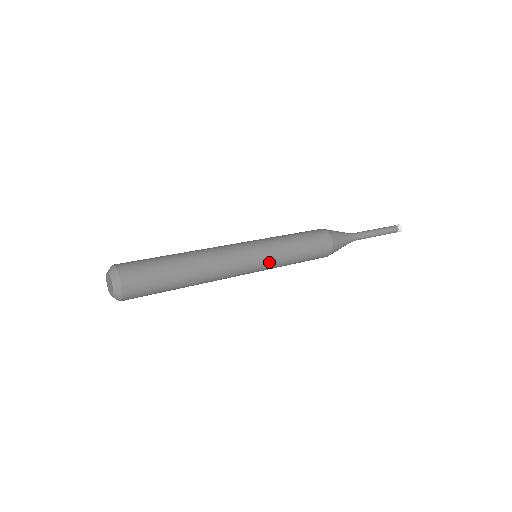
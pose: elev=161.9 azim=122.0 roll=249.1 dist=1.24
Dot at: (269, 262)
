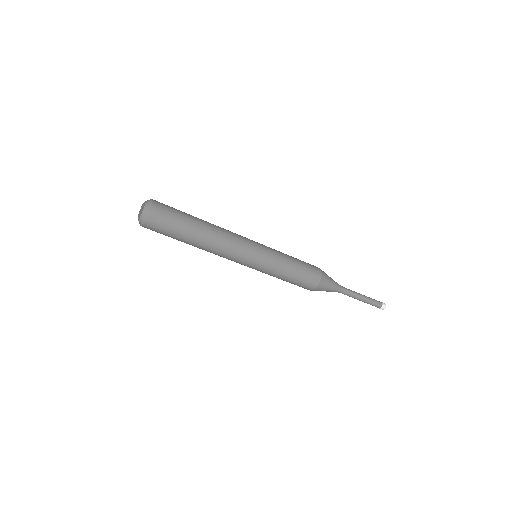
Dot at: (267, 250)
